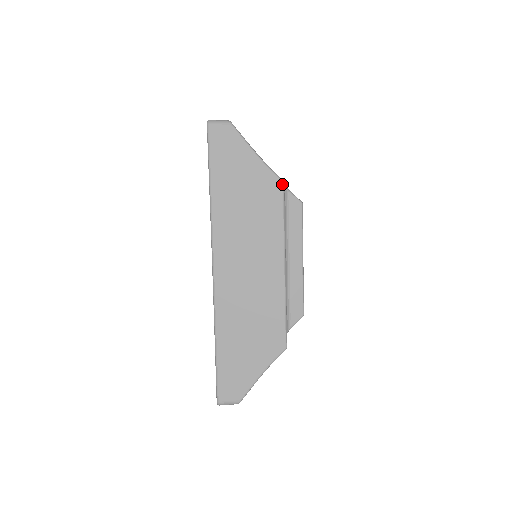
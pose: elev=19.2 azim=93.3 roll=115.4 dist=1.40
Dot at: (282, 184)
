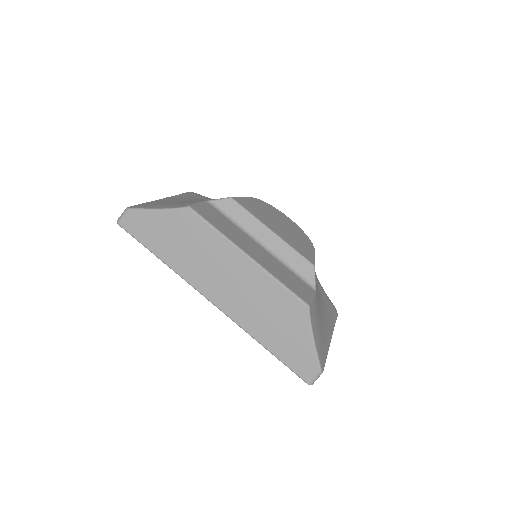
Dot at: (190, 209)
